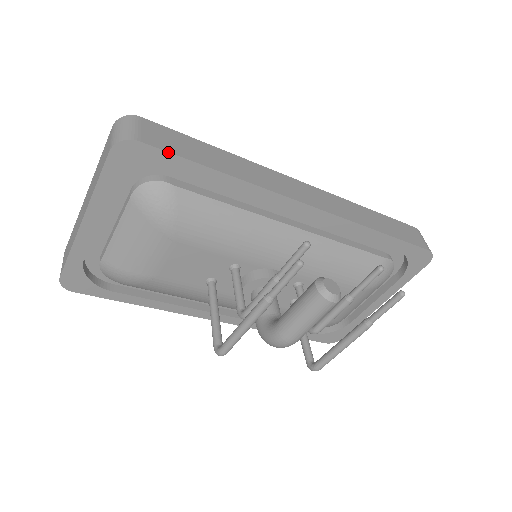
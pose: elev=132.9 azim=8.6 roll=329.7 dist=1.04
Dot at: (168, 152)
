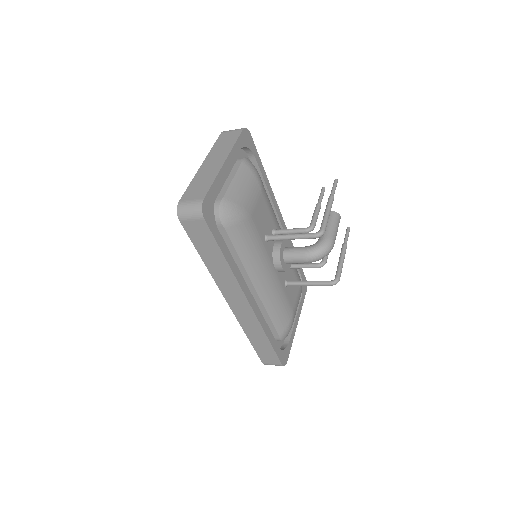
Dot at: (255, 147)
